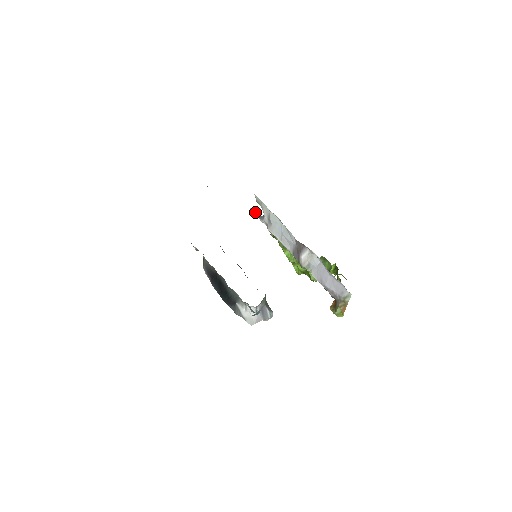
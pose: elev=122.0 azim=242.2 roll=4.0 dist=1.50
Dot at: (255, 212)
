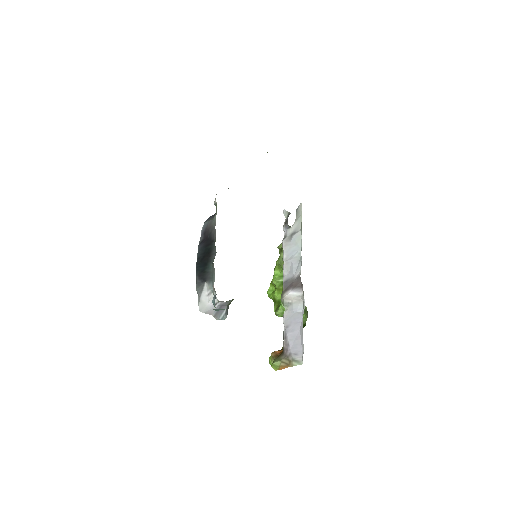
Dot at: (286, 216)
